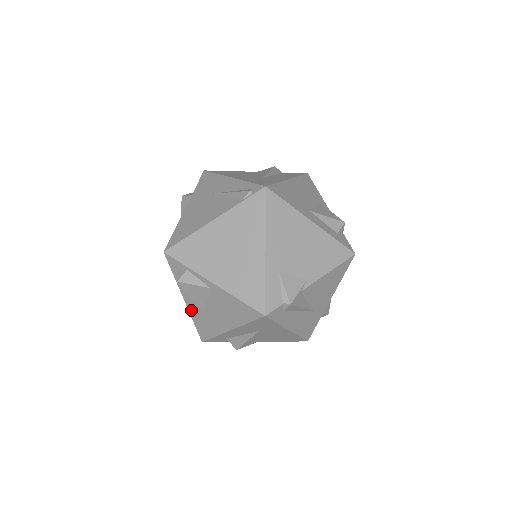
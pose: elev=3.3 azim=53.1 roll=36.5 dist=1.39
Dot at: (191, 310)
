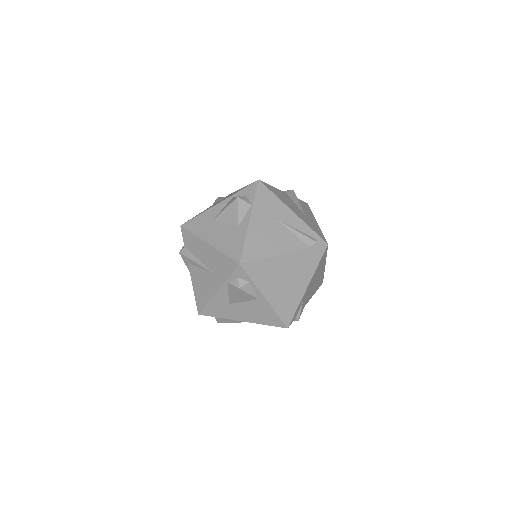
Dot at: (216, 298)
